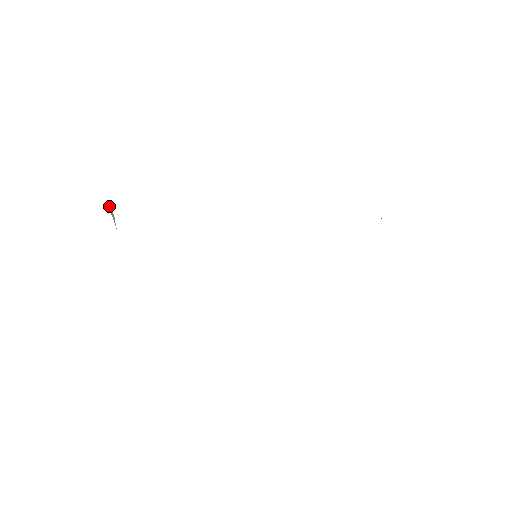
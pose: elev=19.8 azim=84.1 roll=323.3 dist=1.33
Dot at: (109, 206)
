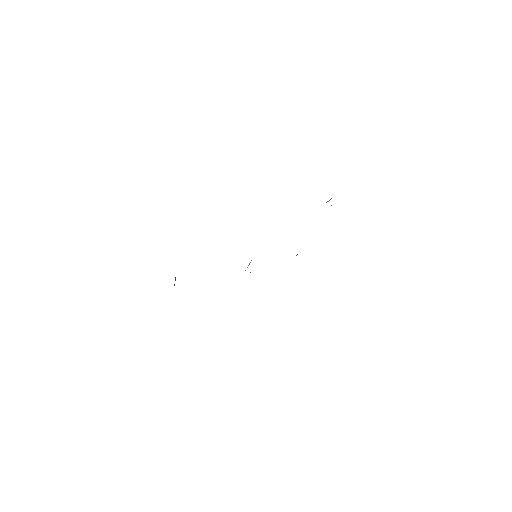
Dot at: occluded
